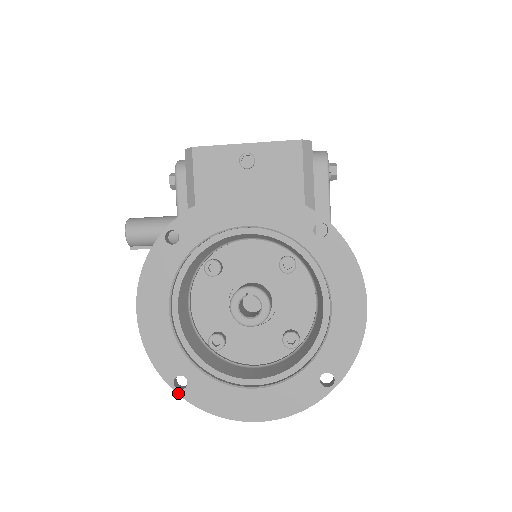
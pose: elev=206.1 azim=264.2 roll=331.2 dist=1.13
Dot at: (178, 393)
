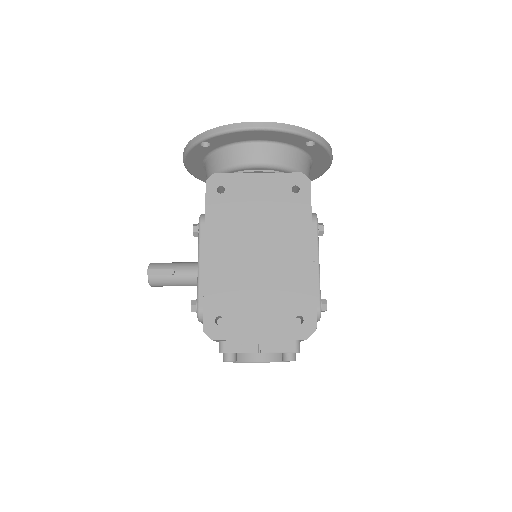
Dot at: (202, 133)
